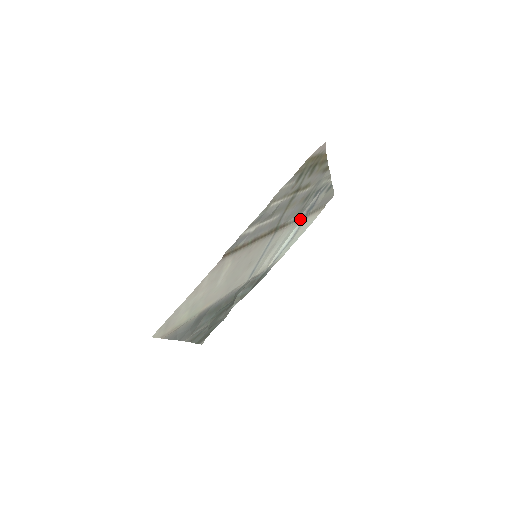
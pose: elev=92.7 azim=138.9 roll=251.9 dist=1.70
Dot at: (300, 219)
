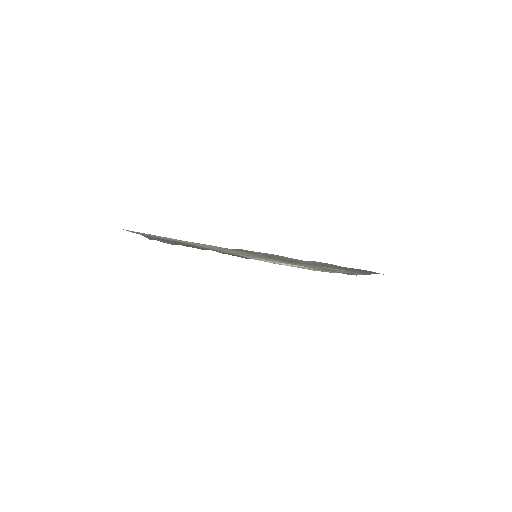
Dot at: (312, 267)
